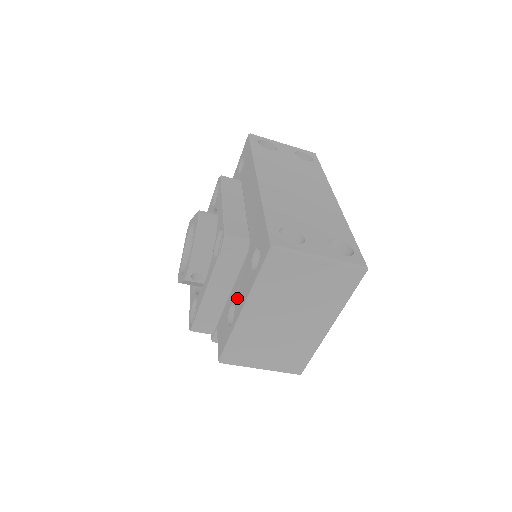
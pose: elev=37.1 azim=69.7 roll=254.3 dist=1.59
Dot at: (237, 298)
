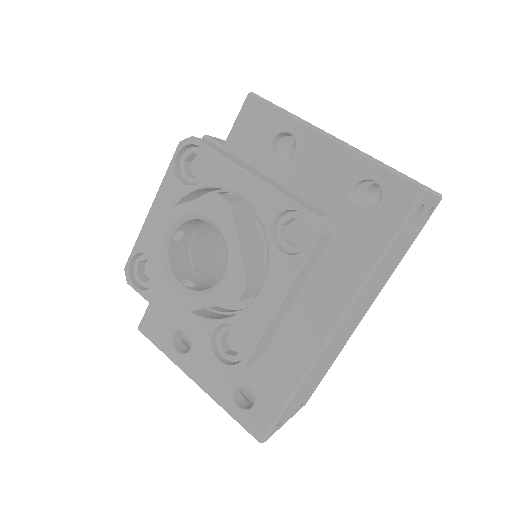
Dot at: (199, 355)
